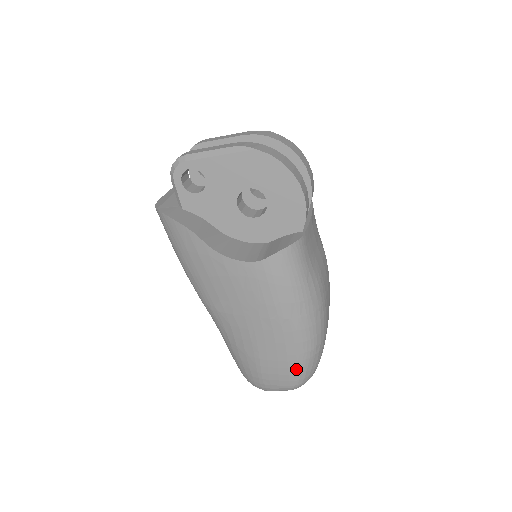
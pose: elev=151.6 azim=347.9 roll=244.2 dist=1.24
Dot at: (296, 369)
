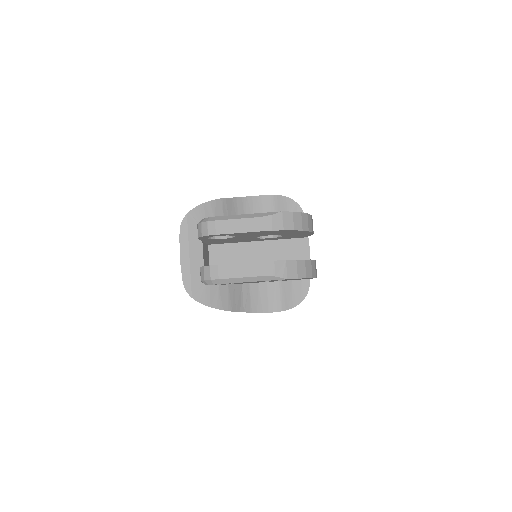
Dot at: occluded
